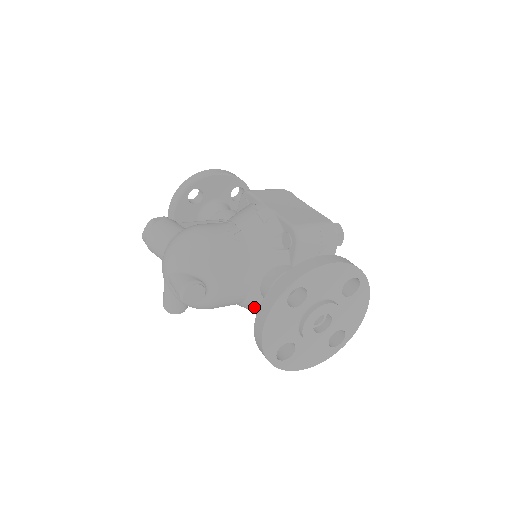
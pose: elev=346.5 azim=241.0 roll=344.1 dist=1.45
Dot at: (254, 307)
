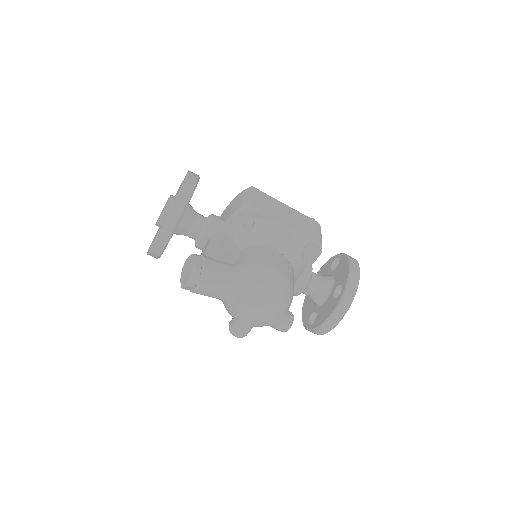
Dot at: occluded
